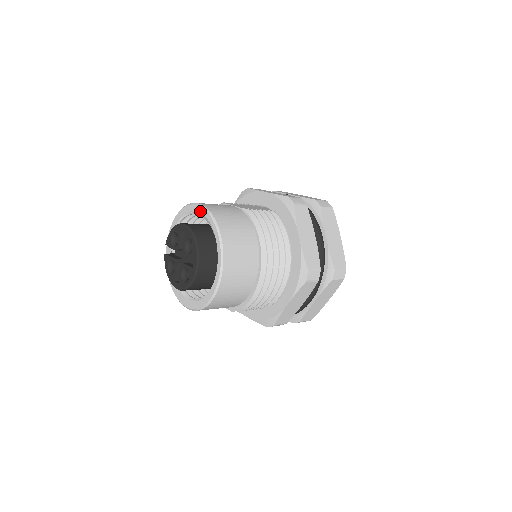
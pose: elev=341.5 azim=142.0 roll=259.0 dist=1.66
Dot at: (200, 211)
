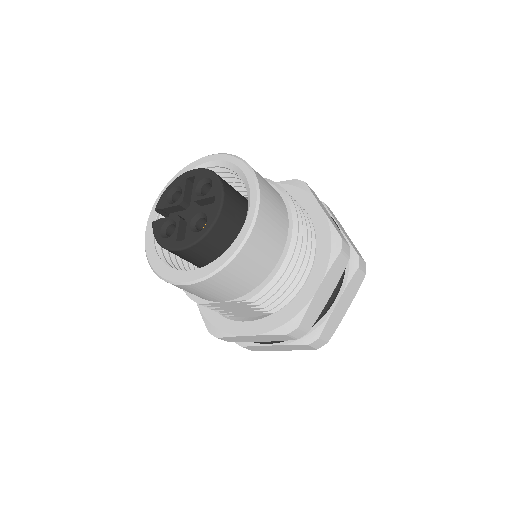
Dot at: (211, 159)
